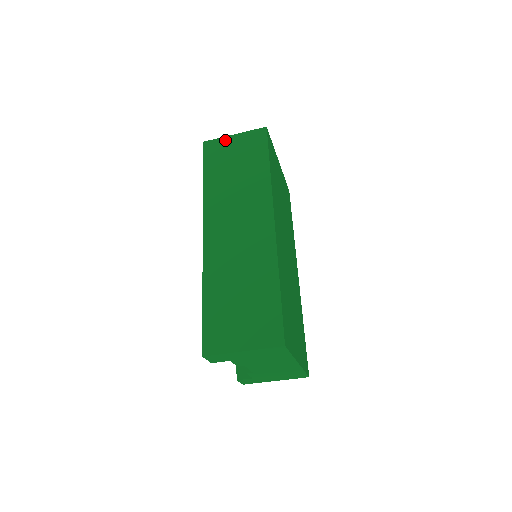
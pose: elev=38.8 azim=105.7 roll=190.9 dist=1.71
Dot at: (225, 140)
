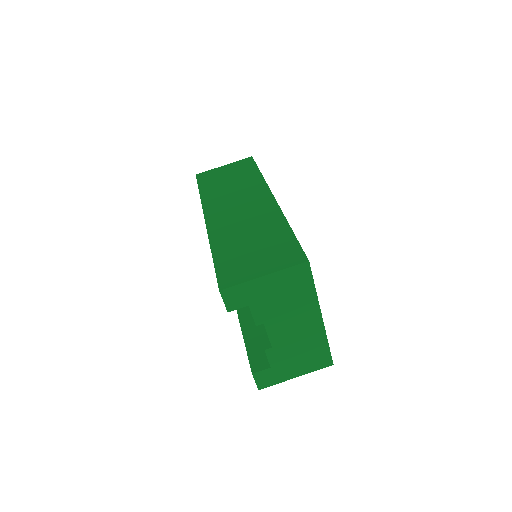
Dot at: (216, 169)
